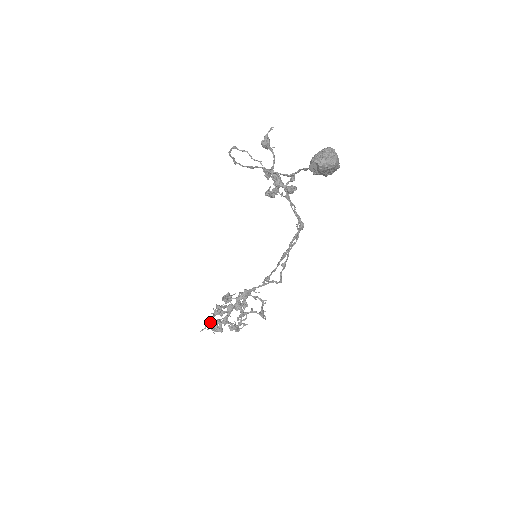
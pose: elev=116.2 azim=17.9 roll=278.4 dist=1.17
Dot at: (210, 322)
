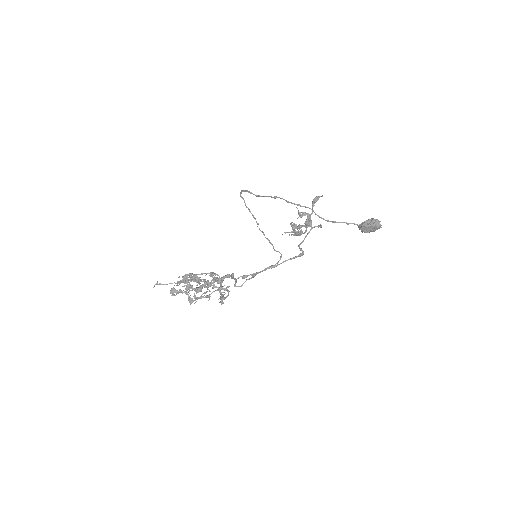
Dot at: occluded
